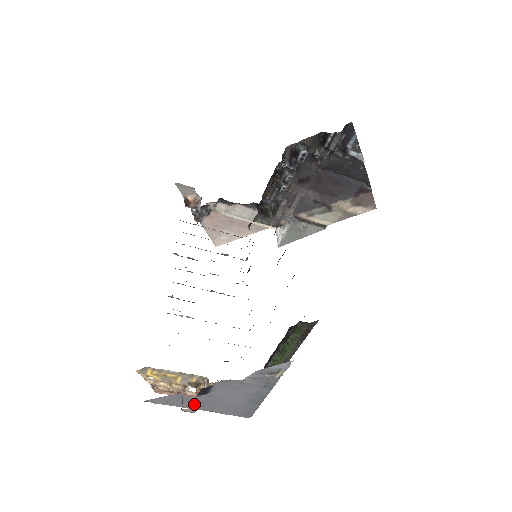
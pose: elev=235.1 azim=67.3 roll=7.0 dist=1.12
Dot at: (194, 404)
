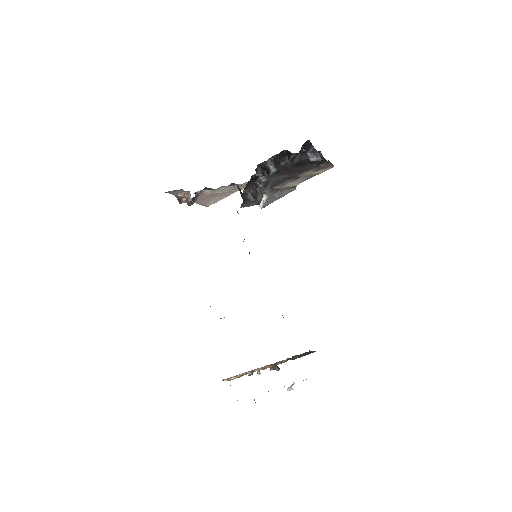
Dot at: occluded
